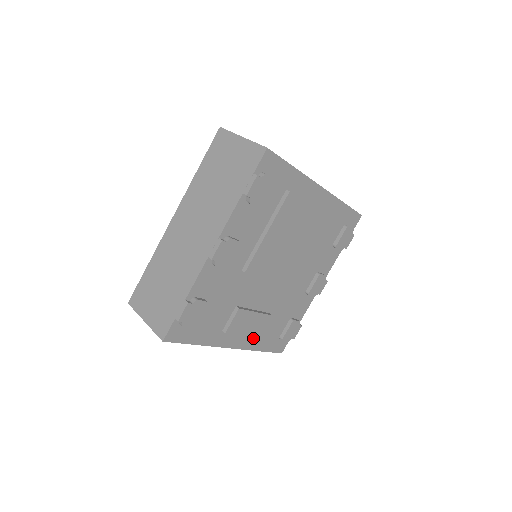
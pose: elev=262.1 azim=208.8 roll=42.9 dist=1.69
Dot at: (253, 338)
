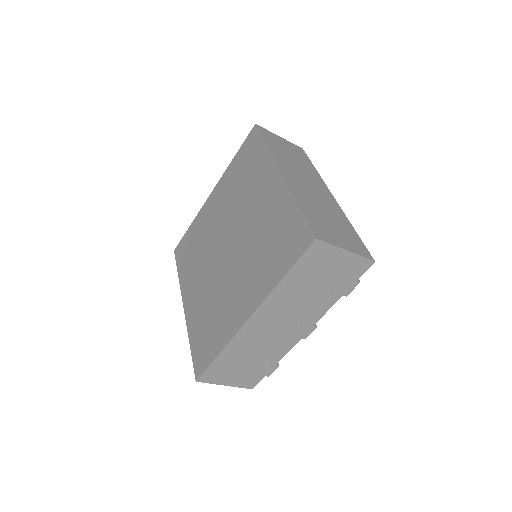
Dot at: occluded
